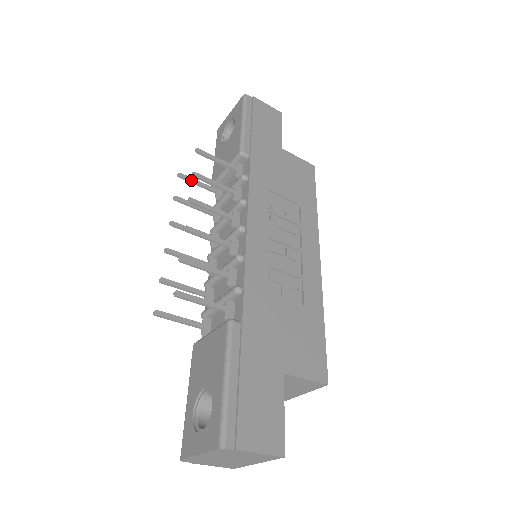
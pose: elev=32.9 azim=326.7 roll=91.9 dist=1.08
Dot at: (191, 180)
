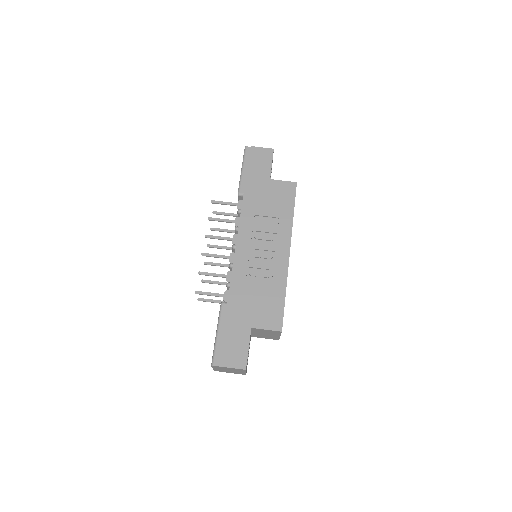
Dot at: (221, 214)
